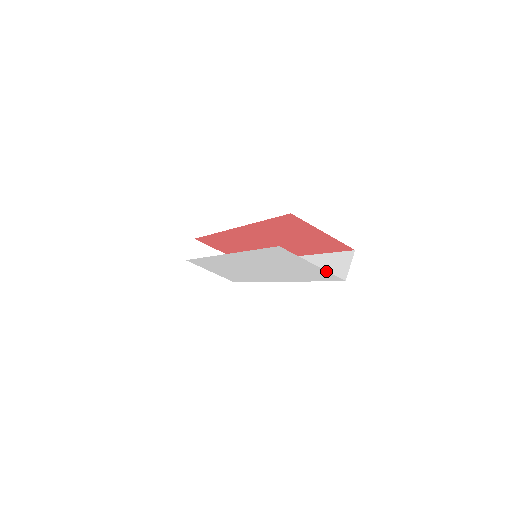
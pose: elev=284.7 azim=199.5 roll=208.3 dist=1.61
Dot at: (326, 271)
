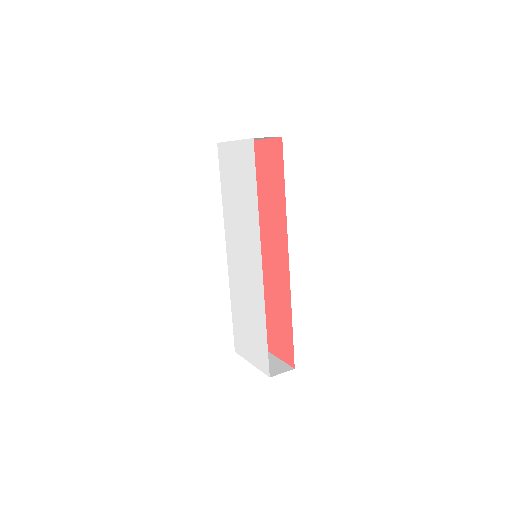
Dot at: (242, 141)
